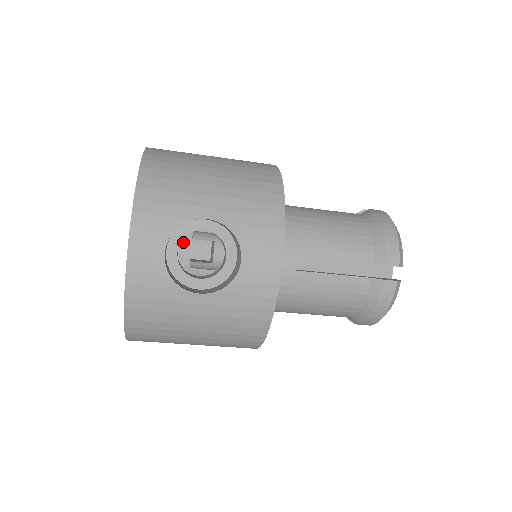
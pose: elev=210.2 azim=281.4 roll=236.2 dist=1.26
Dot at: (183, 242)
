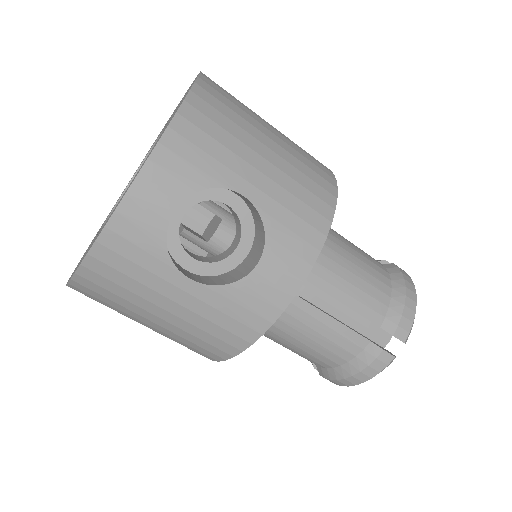
Dot at: occluded
